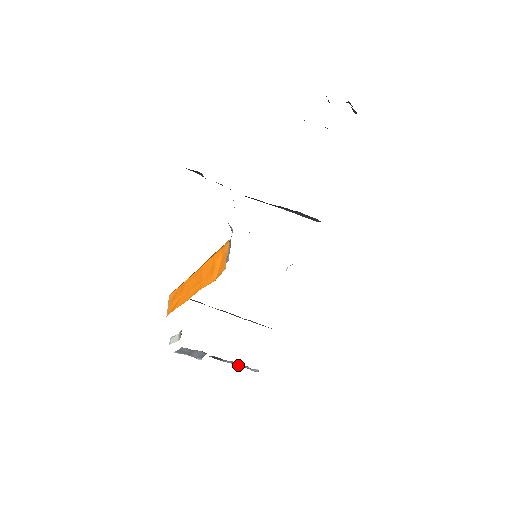
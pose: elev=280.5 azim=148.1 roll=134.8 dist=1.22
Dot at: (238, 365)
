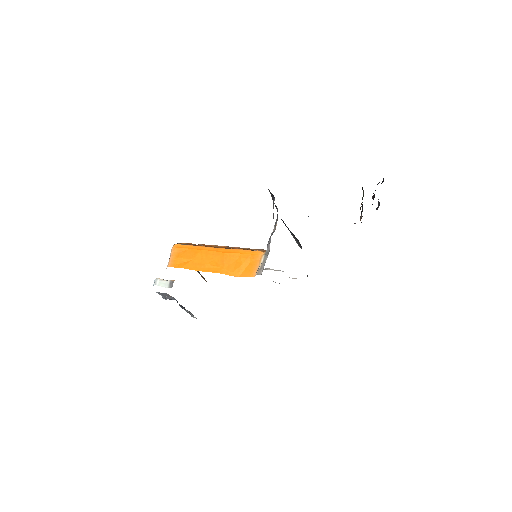
Dot at: (188, 312)
